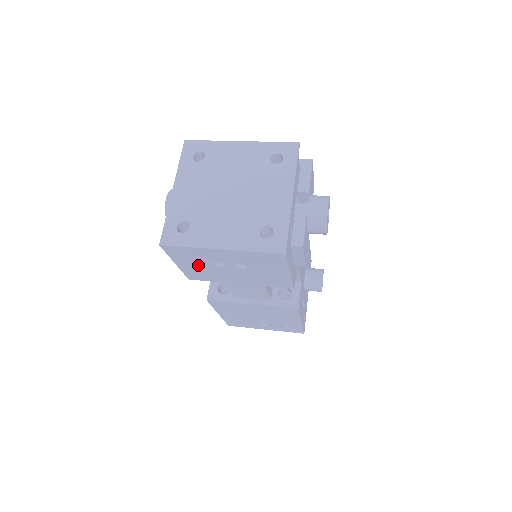
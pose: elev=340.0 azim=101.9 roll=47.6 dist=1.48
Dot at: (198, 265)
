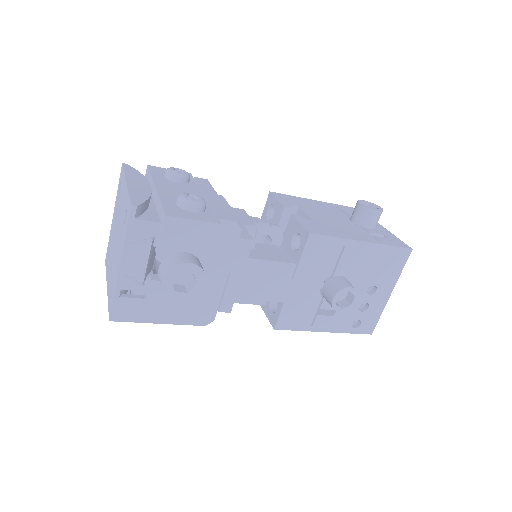
Dot at: occluded
